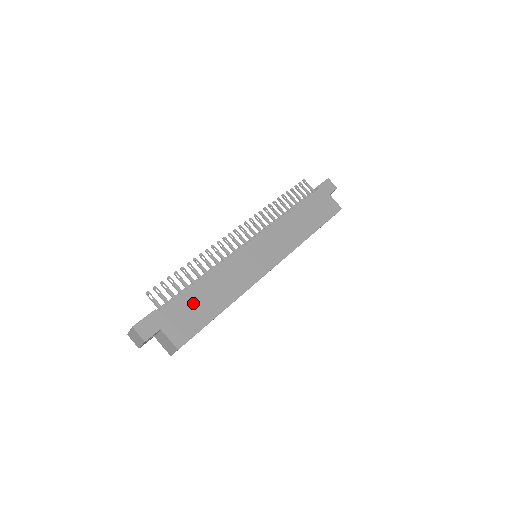
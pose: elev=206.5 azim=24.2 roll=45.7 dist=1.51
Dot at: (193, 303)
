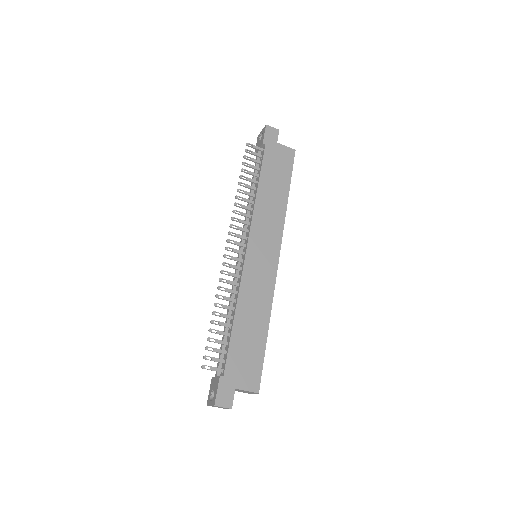
Dot at: (242, 346)
